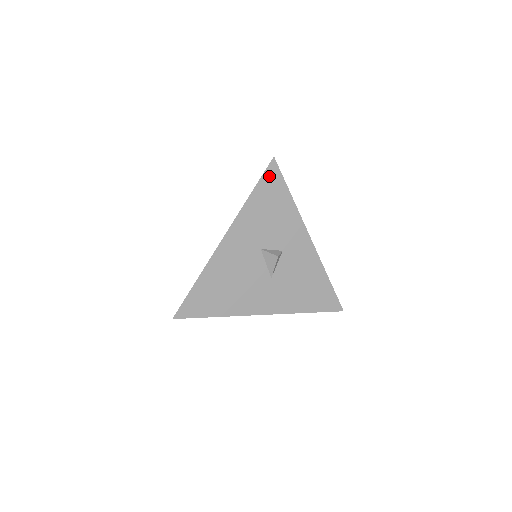
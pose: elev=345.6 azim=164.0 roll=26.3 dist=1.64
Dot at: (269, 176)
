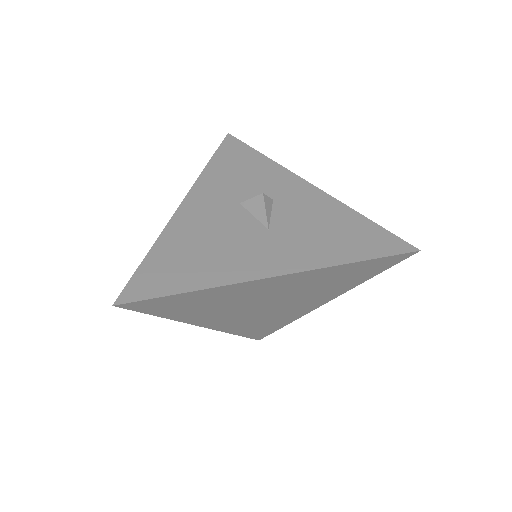
Dot at: (228, 146)
